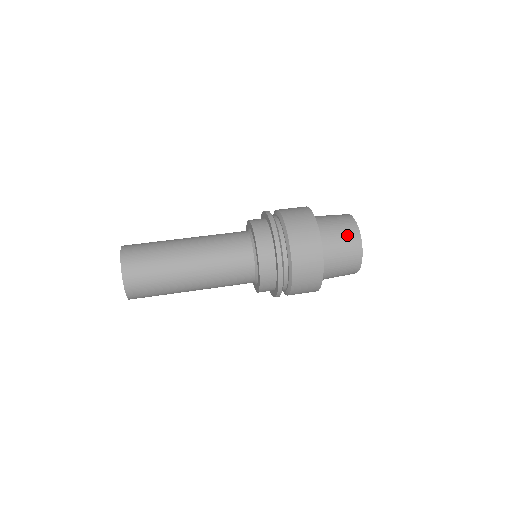
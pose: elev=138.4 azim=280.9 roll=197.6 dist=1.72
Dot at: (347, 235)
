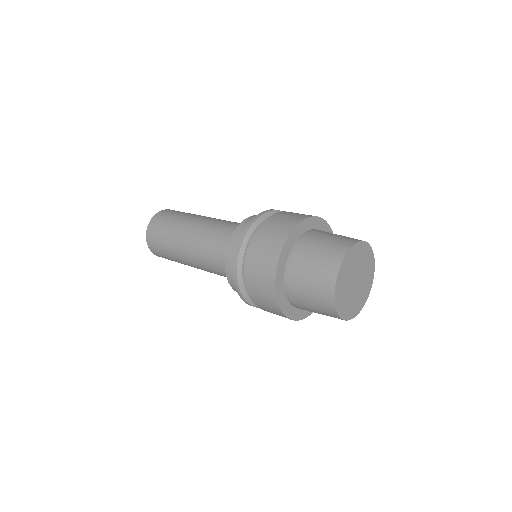
Dot at: (338, 240)
